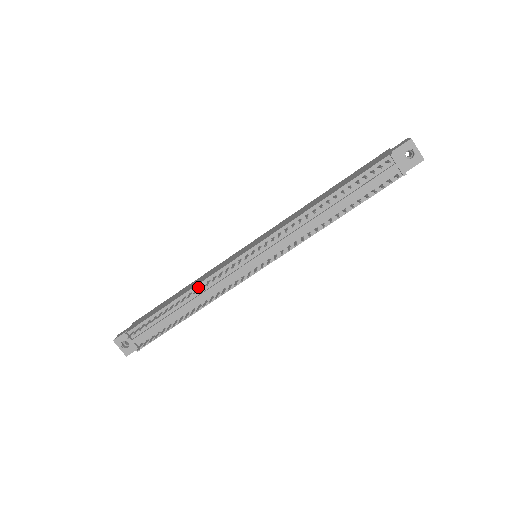
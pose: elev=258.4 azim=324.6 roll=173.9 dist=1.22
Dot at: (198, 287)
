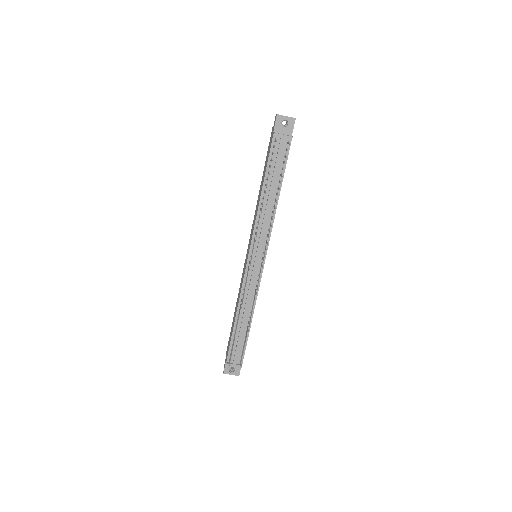
Dot at: (240, 303)
